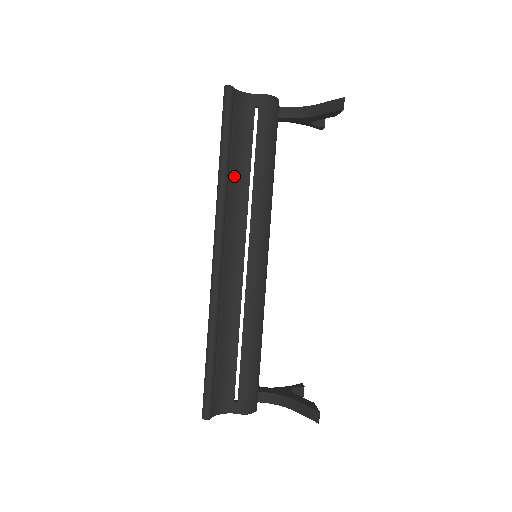
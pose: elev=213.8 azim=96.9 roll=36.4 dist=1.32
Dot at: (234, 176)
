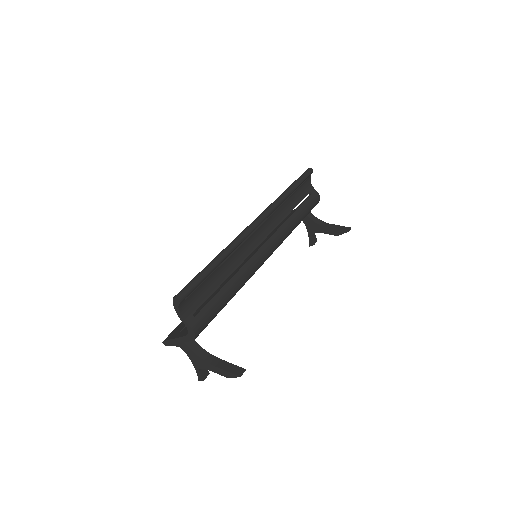
Dot at: (285, 204)
